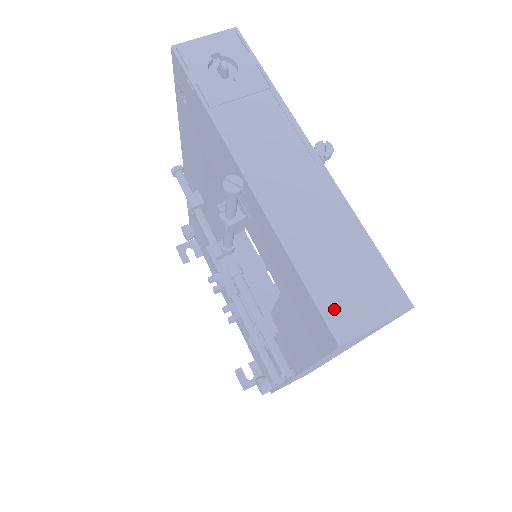
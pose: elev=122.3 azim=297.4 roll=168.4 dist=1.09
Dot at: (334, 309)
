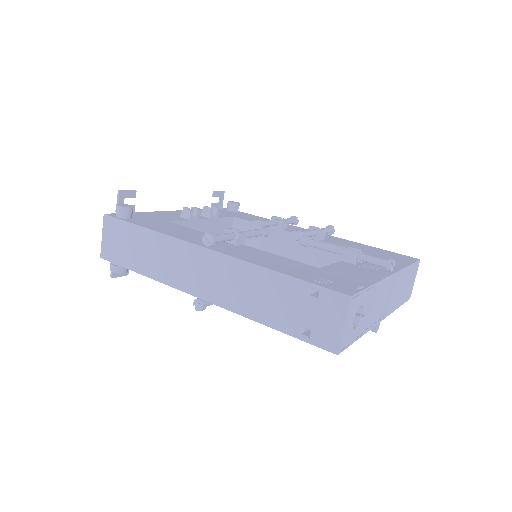
Dot at: (408, 296)
